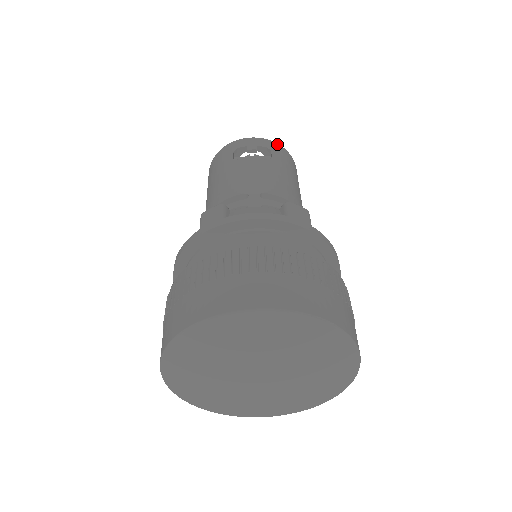
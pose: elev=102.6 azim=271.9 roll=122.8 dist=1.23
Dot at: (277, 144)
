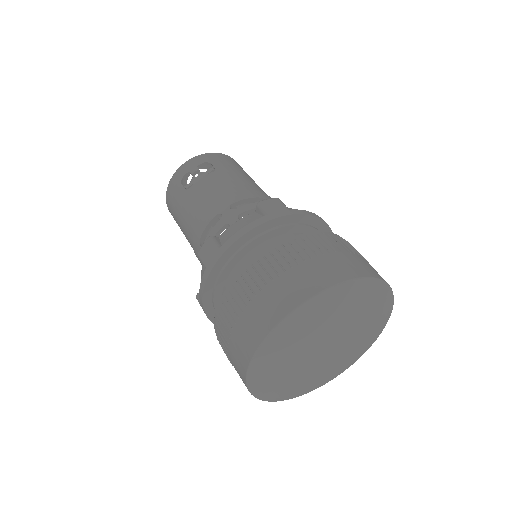
Dot at: (210, 153)
